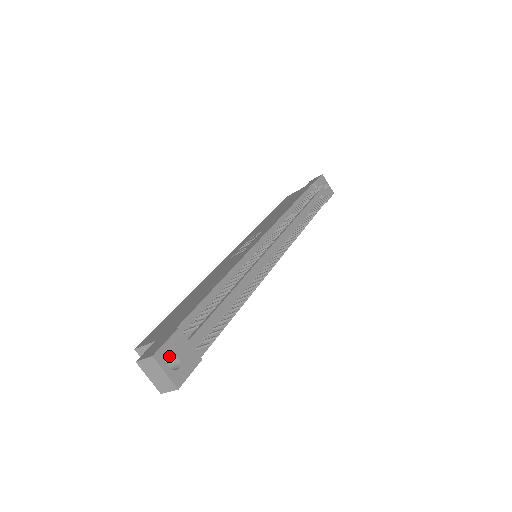
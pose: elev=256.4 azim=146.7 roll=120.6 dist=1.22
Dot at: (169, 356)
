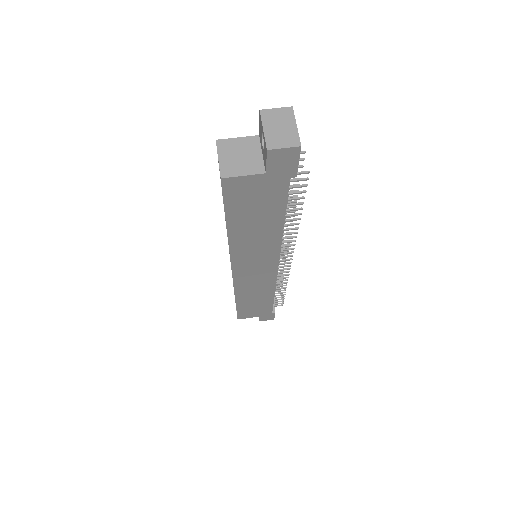
Dot at: occluded
